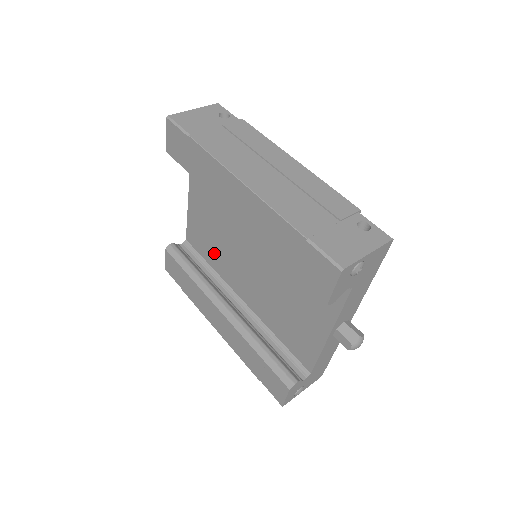
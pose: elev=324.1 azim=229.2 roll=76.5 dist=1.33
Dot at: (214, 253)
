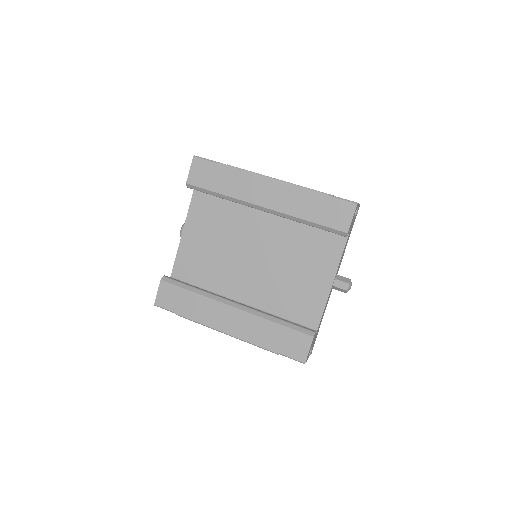
Dot at: (209, 272)
